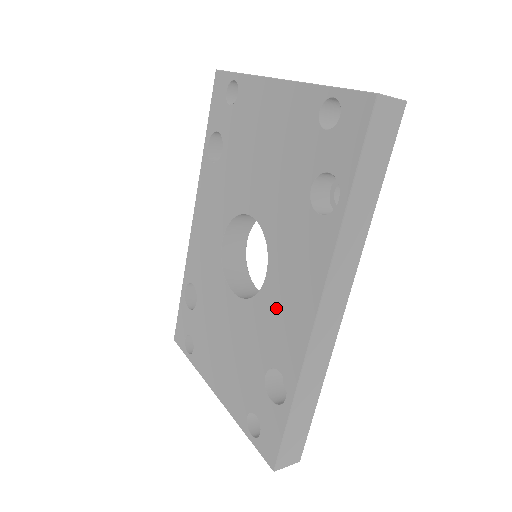
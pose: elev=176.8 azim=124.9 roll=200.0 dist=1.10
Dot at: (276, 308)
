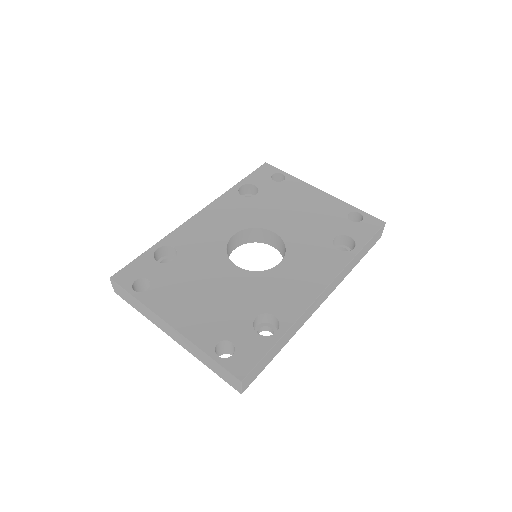
Dot at: (284, 281)
